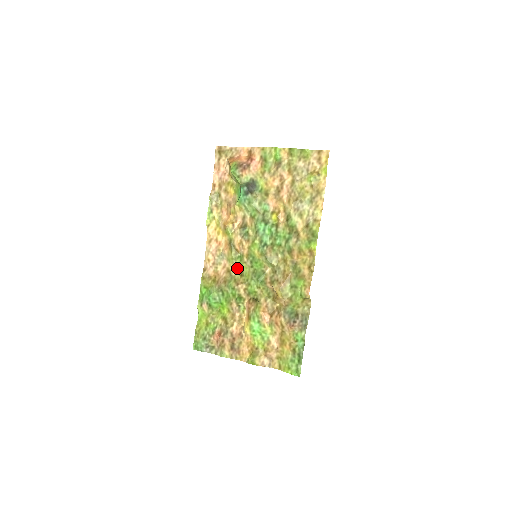
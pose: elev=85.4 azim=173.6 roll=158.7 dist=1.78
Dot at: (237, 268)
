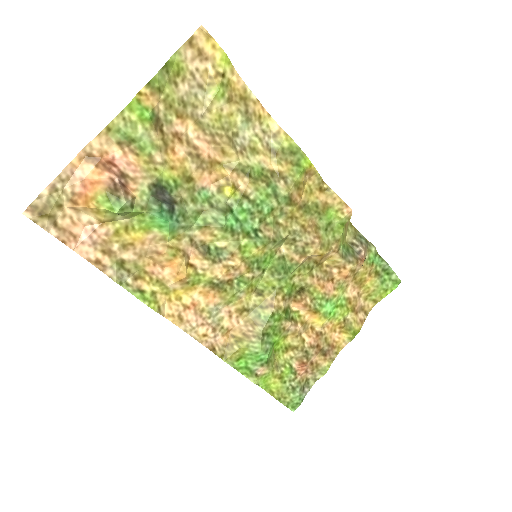
Dot at: (247, 295)
